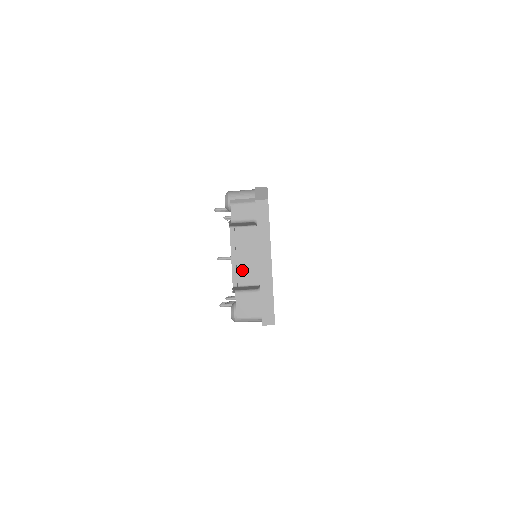
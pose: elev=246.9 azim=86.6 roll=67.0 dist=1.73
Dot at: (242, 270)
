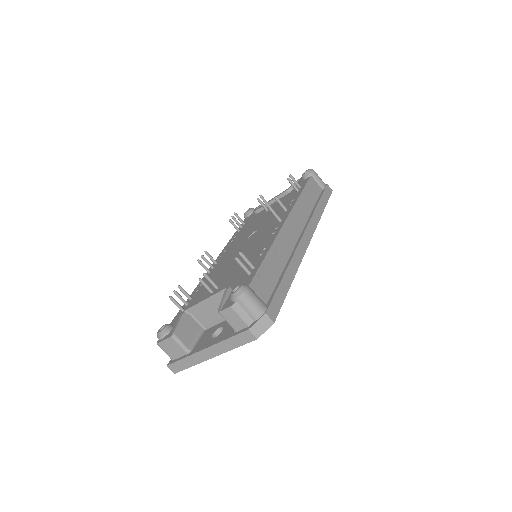
Dot at: (204, 311)
